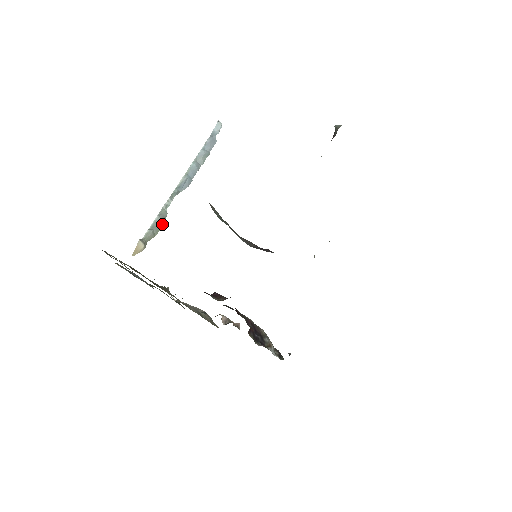
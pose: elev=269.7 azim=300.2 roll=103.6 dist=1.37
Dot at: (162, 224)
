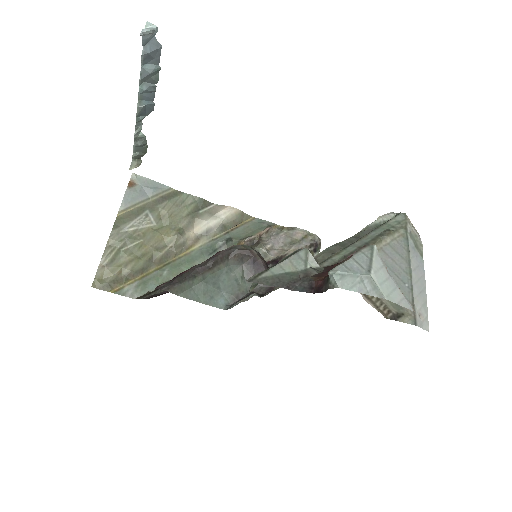
Dot at: (146, 146)
